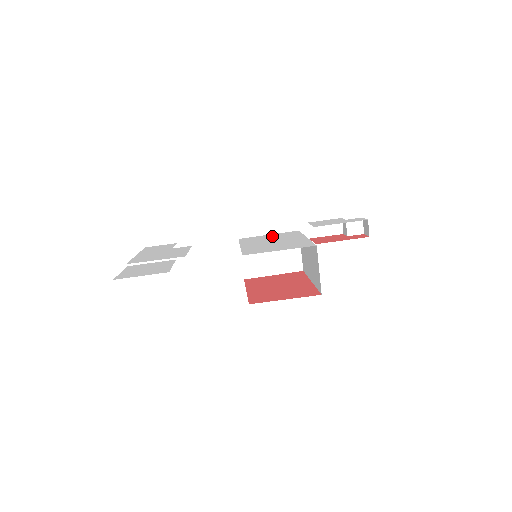
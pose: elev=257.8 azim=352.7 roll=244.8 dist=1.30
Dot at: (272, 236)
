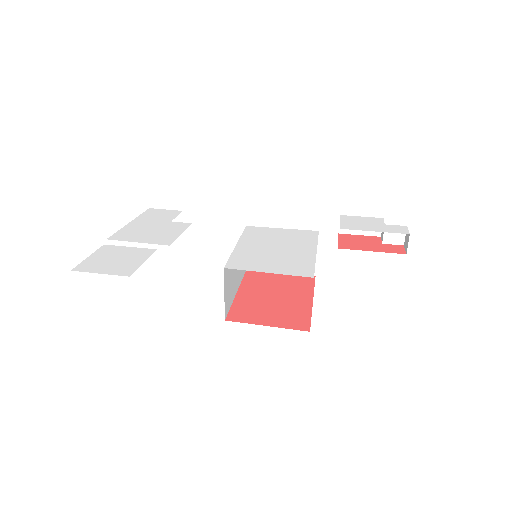
Dot at: (283, 234)
